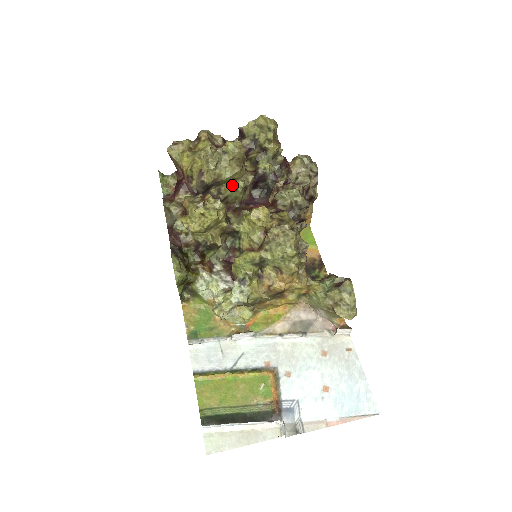
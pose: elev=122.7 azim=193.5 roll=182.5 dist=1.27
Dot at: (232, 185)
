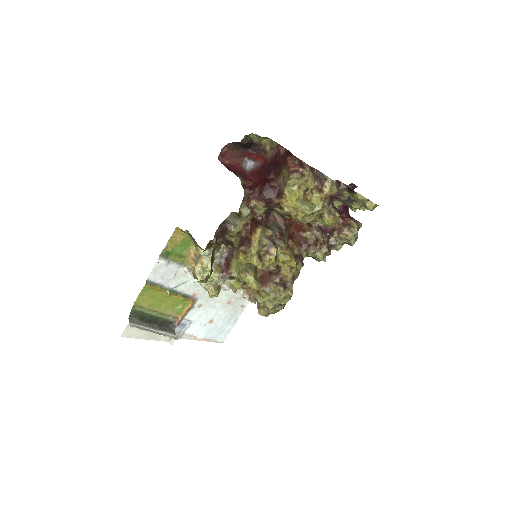
Dot at: occluded
